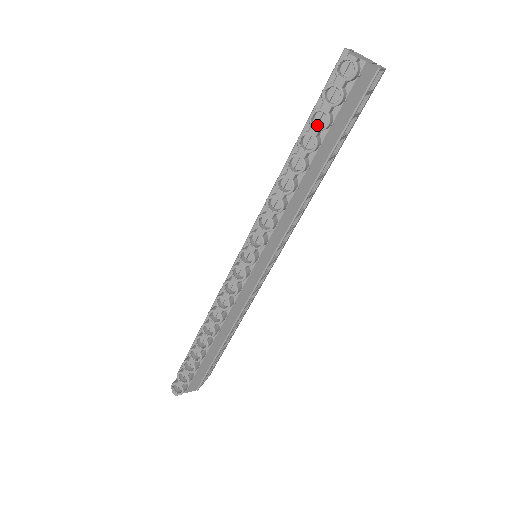
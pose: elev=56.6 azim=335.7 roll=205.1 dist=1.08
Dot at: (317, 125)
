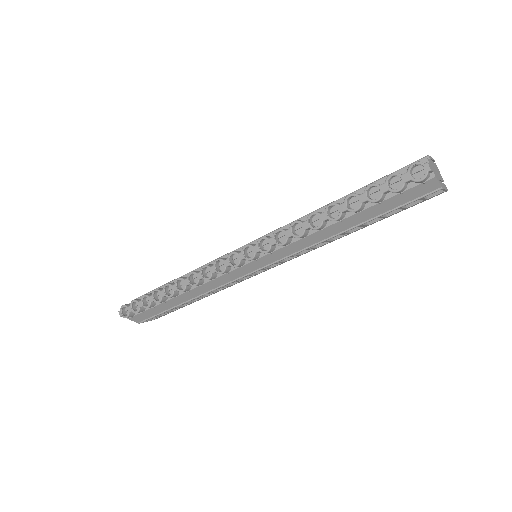
Dot at: (369, 195)
